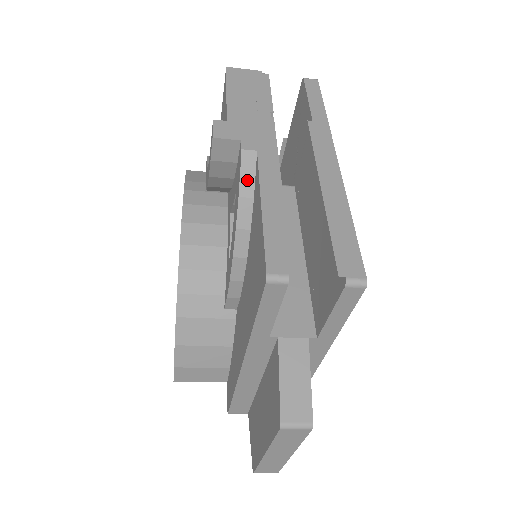
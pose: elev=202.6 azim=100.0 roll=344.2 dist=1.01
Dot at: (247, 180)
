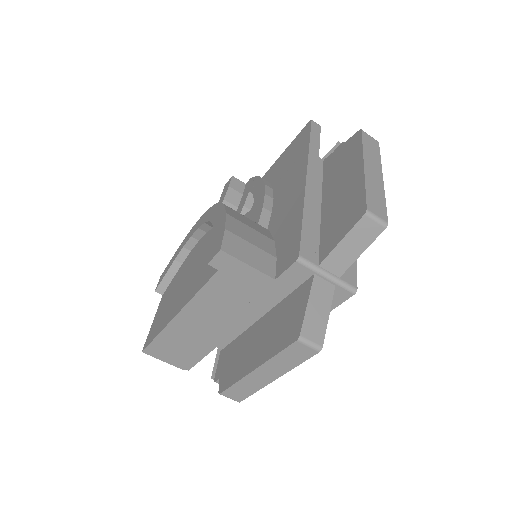
Dot at: occluded
